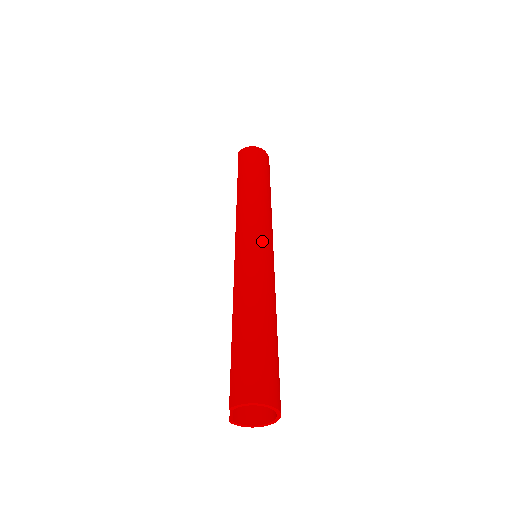
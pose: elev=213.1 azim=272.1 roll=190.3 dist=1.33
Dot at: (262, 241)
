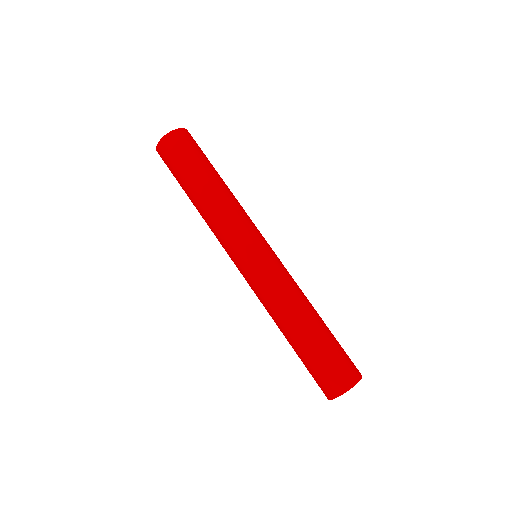
Dot at: (247, 257)
